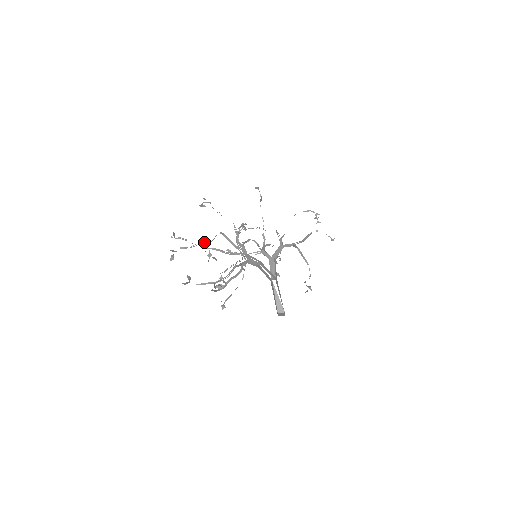
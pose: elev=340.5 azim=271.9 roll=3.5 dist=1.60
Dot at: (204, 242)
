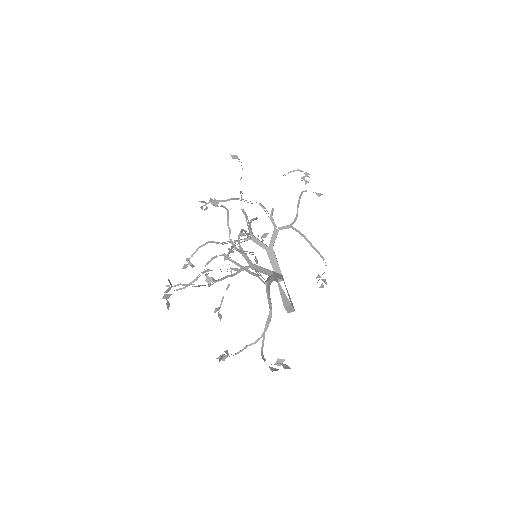
Dot at: (205, 272)
